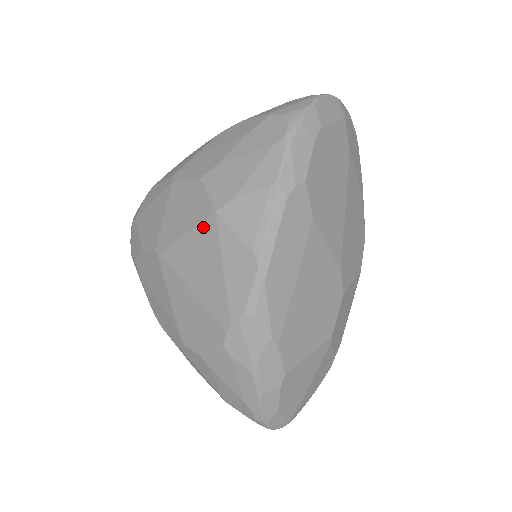
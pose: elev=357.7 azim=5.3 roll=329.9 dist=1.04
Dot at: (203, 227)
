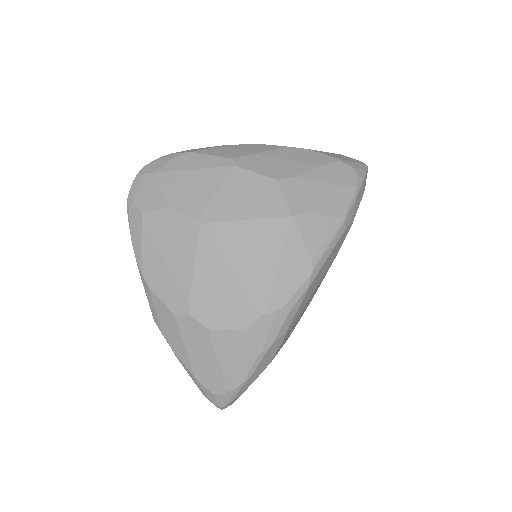
Dot at: (272, 222)
